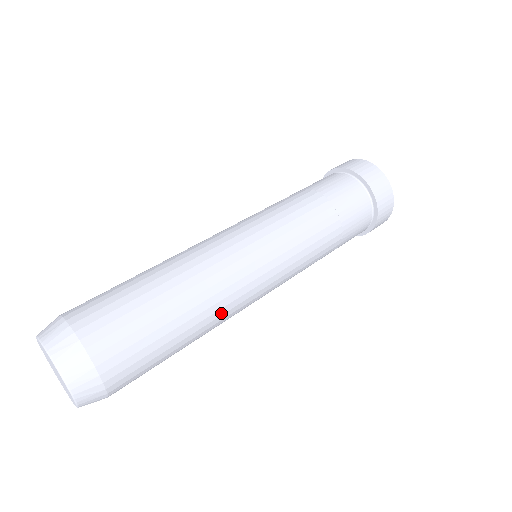
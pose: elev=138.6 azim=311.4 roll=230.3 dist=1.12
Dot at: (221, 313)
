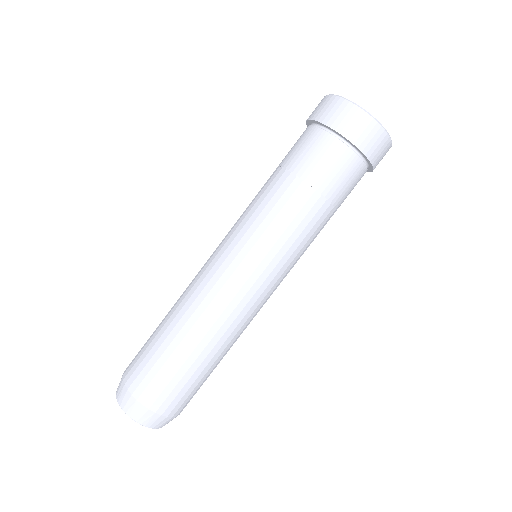
Dot at: (235, 333)
